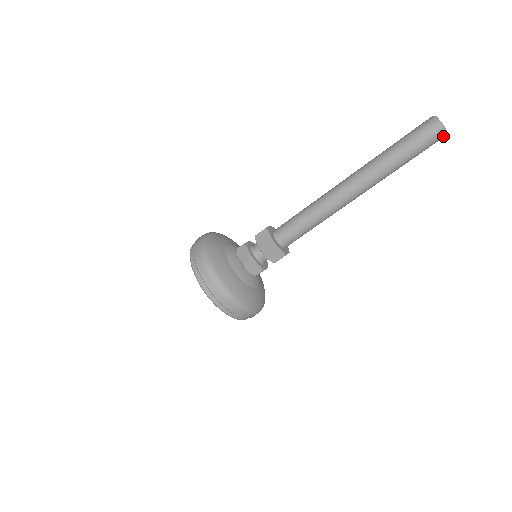
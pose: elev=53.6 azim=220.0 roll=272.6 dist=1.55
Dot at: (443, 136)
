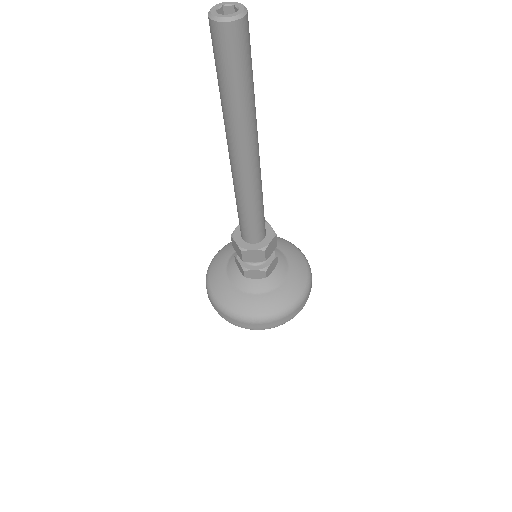
Dot at: (239, 25)
